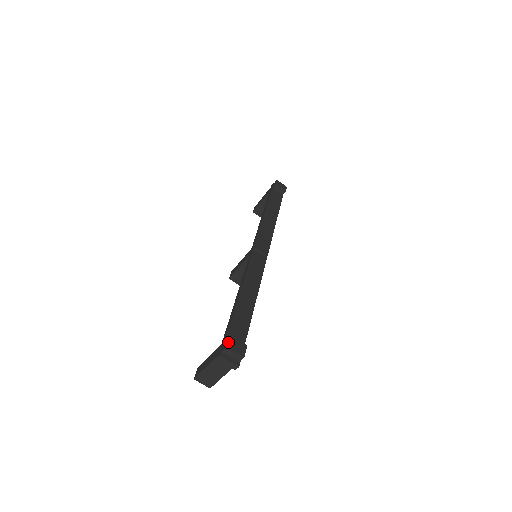
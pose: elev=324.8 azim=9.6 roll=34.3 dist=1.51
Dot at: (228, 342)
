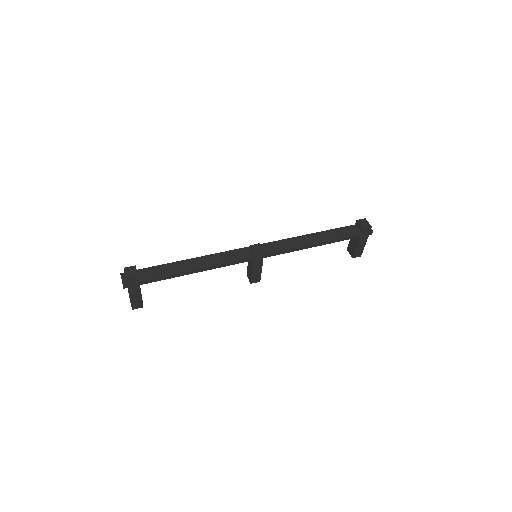
Dot at: (128, 267)
